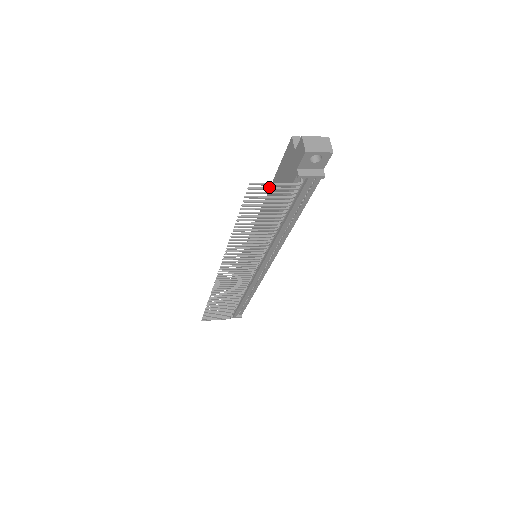
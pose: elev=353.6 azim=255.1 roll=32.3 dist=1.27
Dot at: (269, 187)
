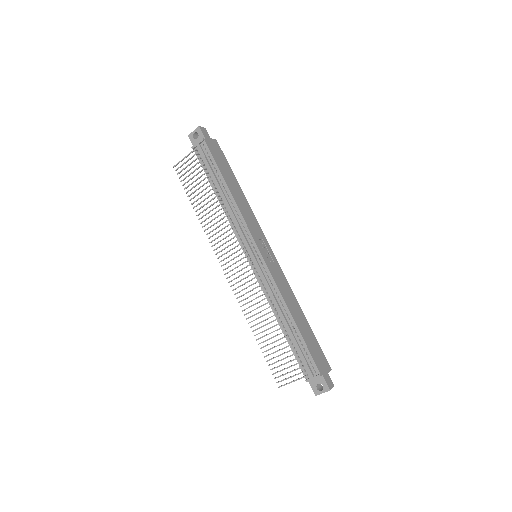
Dot at: occluded
